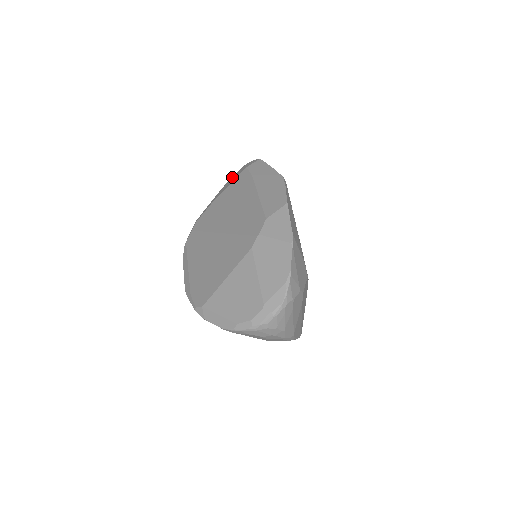
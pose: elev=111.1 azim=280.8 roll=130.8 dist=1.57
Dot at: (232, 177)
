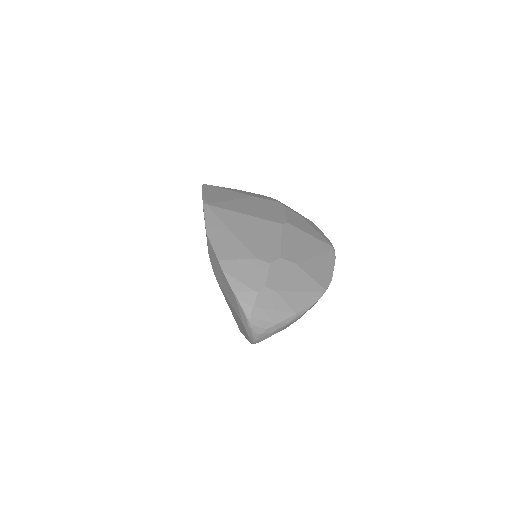
Dot at: occluded
